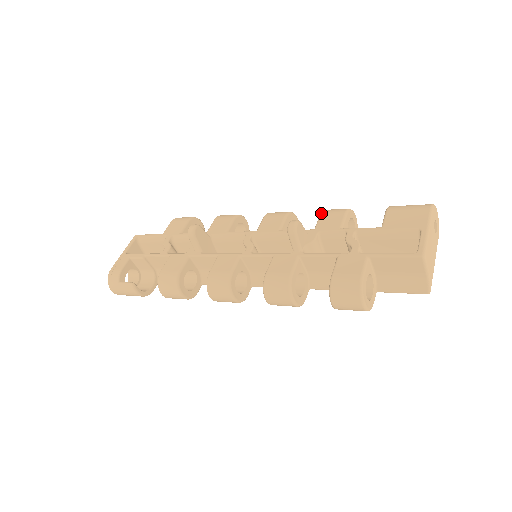
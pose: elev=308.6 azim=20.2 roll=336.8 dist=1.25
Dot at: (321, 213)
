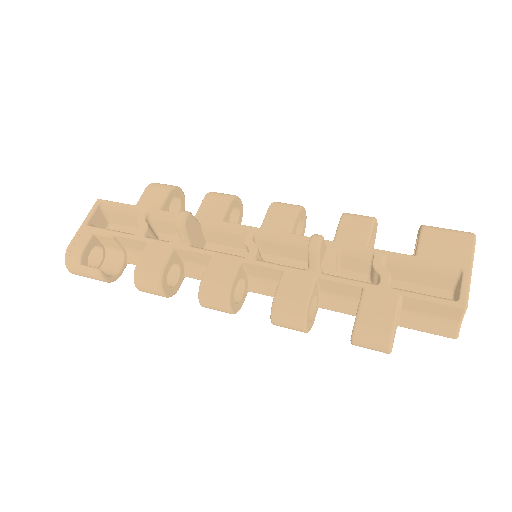
Dot at: (341, 219)
